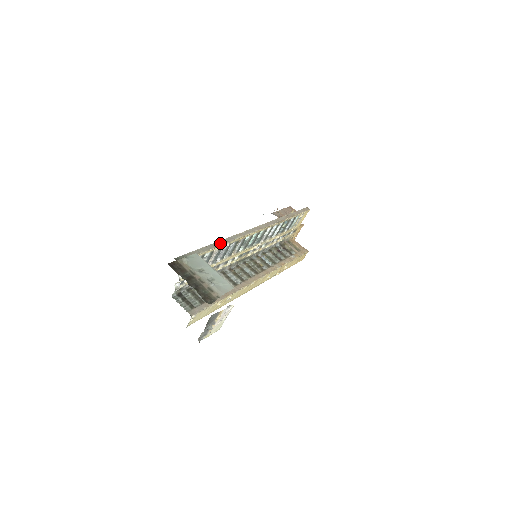
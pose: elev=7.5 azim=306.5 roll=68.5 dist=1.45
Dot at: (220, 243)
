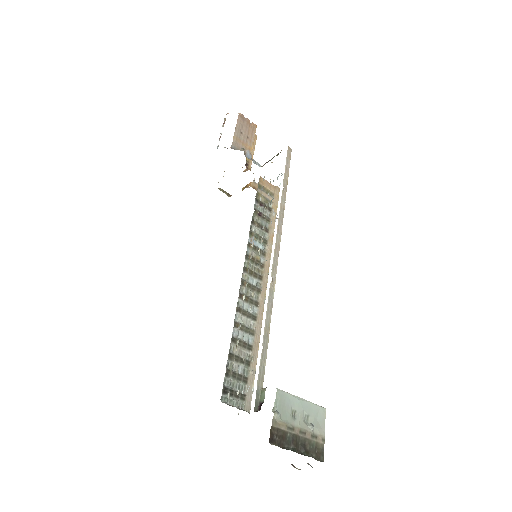
Dot at: (268, 324)
